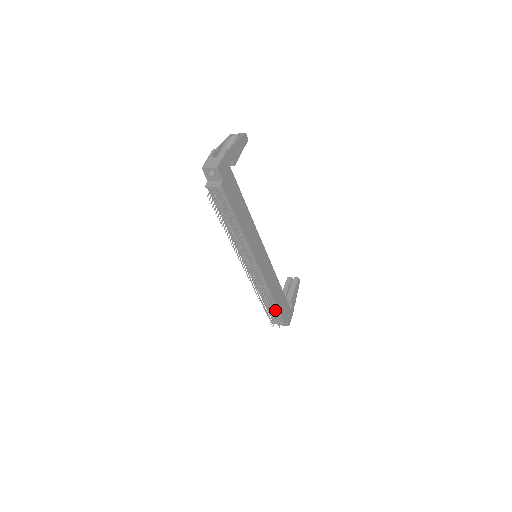
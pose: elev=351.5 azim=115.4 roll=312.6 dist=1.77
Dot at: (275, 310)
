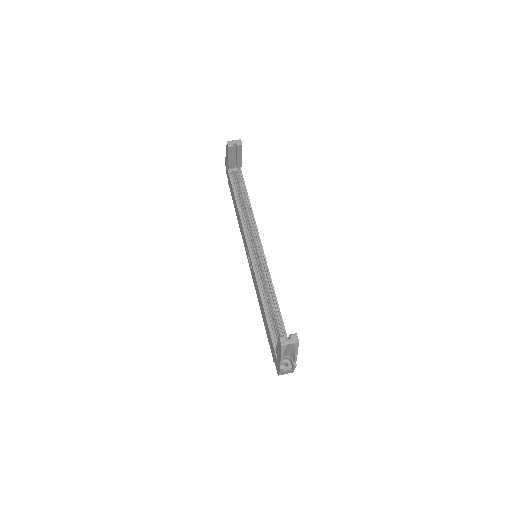
Dot at: occluded
